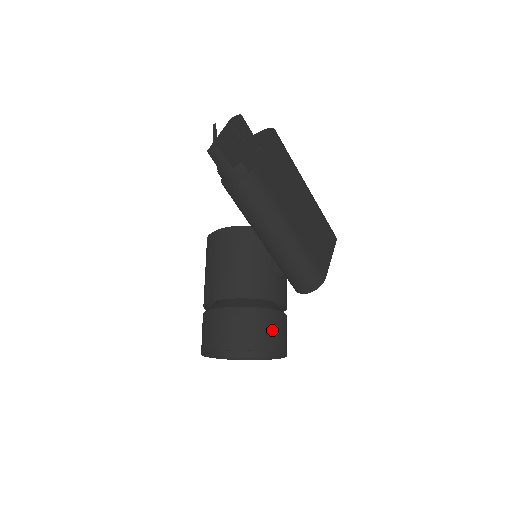
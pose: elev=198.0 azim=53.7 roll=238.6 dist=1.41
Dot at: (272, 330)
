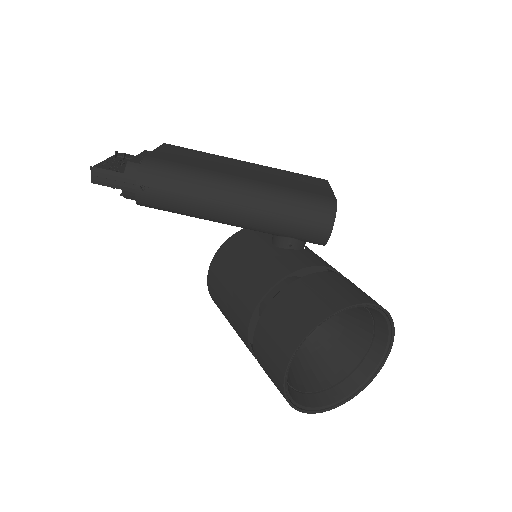
Dot at: (327, 289)
